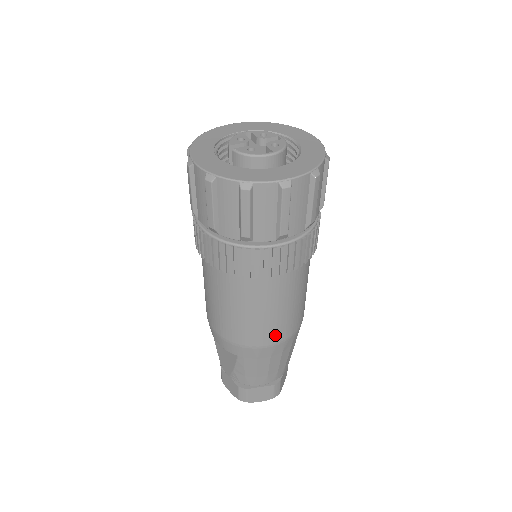
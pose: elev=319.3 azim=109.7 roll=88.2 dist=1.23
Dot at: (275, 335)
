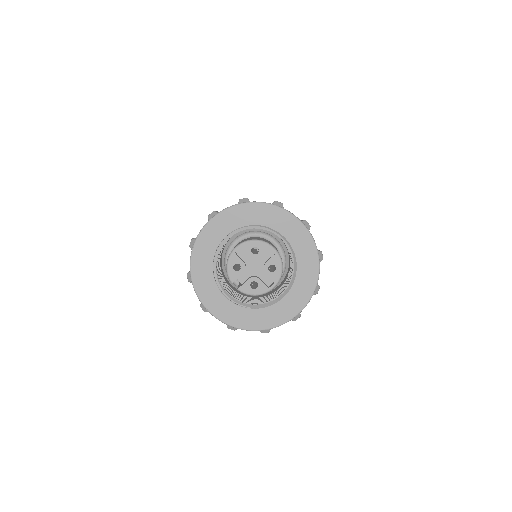
Dot at: occluded
